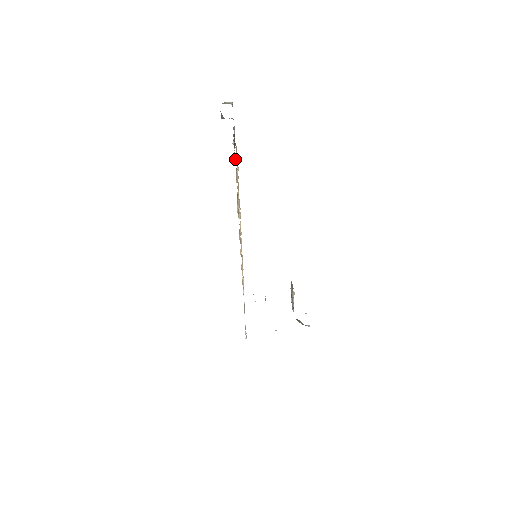
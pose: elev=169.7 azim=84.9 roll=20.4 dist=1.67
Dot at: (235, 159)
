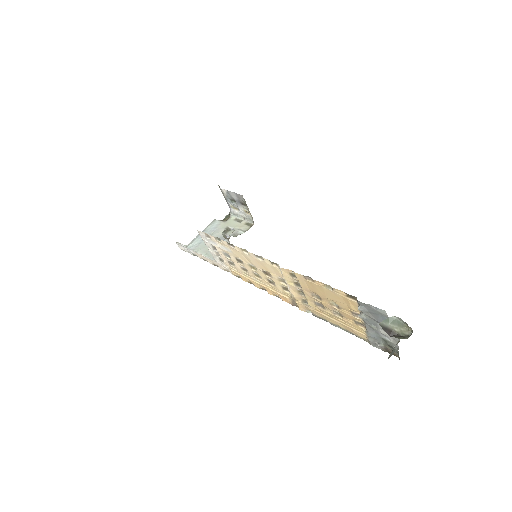
Dot at: (363, 339)
